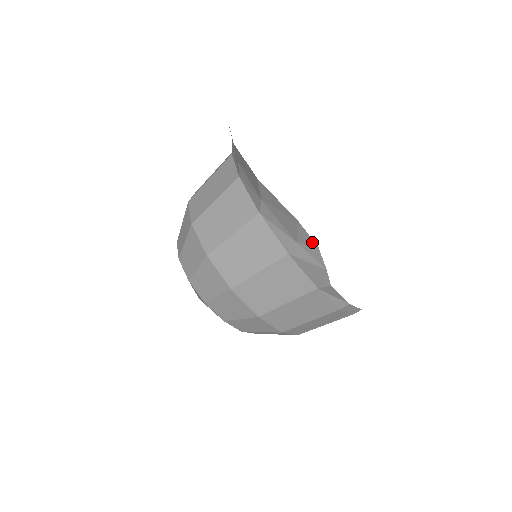
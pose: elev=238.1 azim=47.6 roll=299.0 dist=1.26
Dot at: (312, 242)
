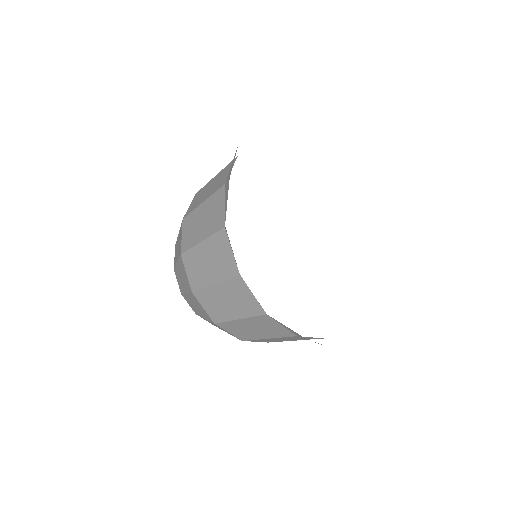
Dot at: occluded
